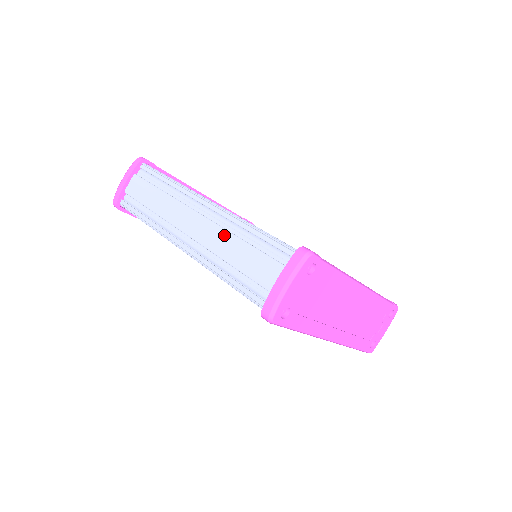
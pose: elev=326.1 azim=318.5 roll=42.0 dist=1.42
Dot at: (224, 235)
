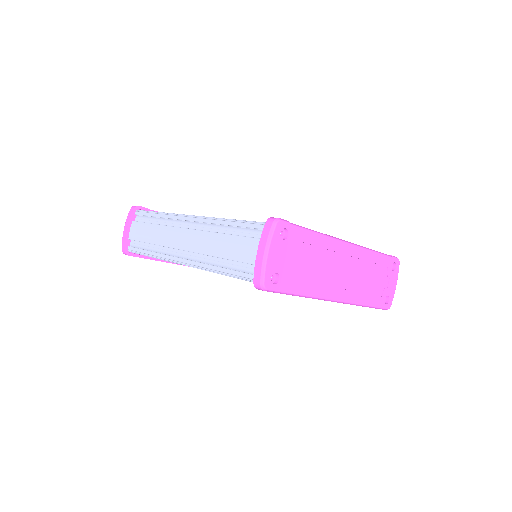
Dot at: (210, 237)
